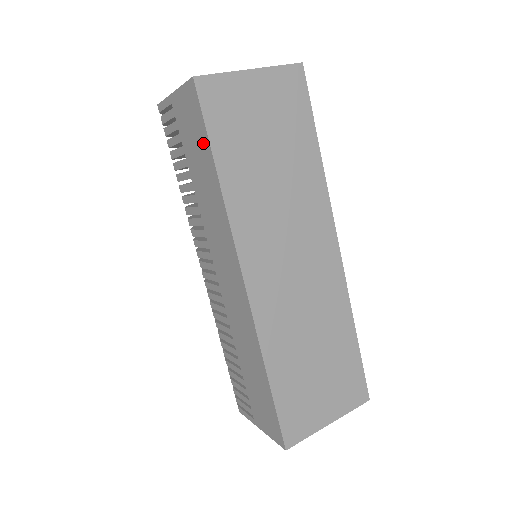
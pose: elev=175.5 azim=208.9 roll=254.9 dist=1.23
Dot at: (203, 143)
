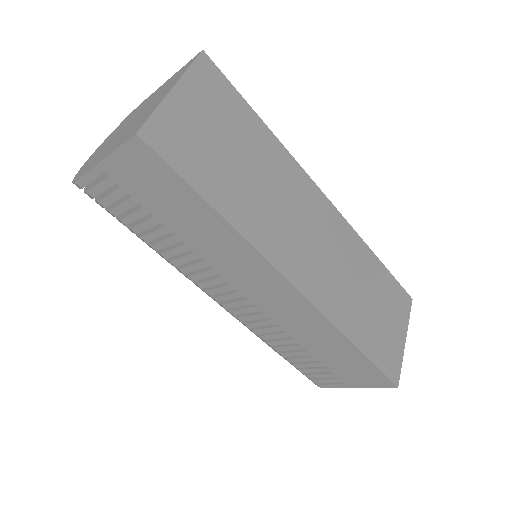
Dot at: (181, 193)
